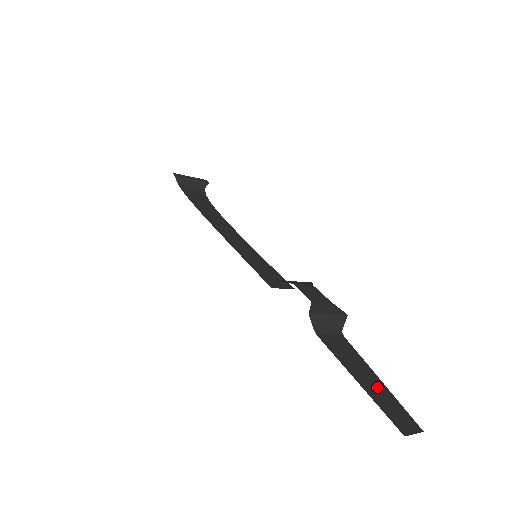
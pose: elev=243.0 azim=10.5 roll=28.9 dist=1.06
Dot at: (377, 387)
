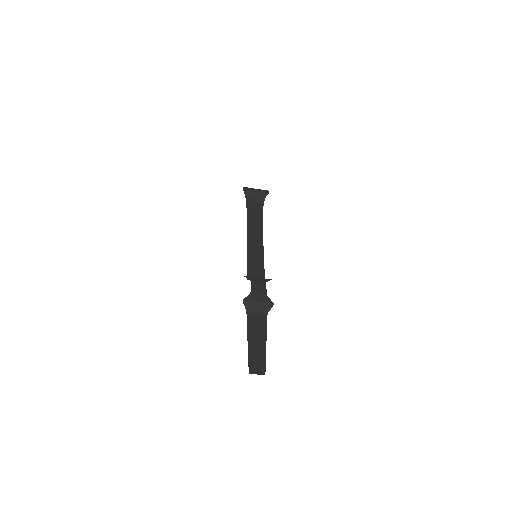
Dot at: (259, 347)
